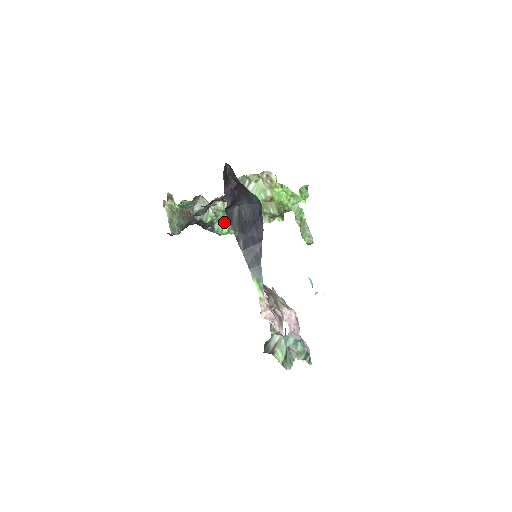
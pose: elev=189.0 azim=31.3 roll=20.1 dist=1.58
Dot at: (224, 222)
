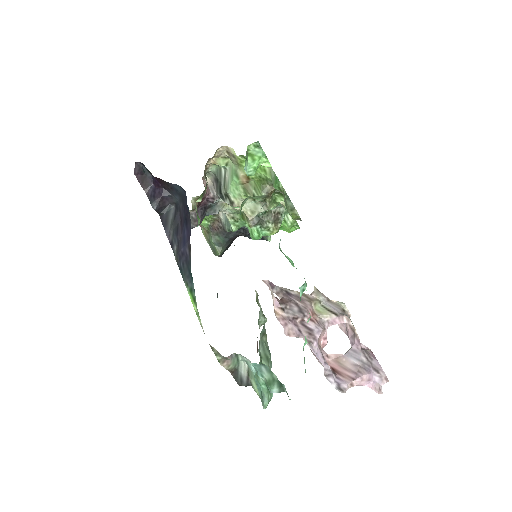
Dot at: (248, 225)
